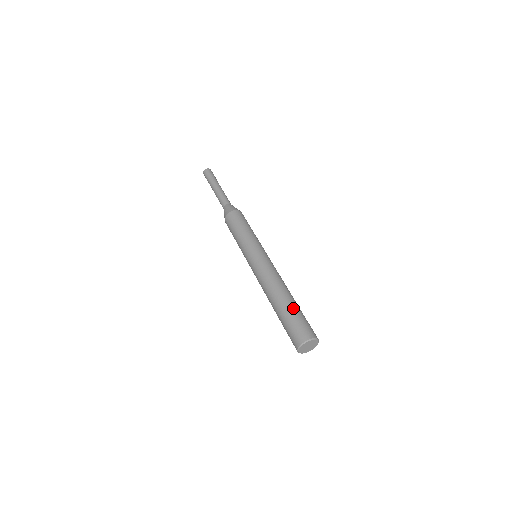
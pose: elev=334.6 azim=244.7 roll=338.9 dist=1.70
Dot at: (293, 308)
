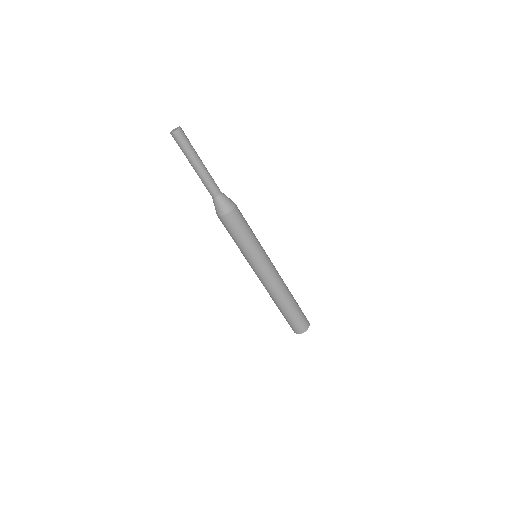
Dot at: (297, 306)
